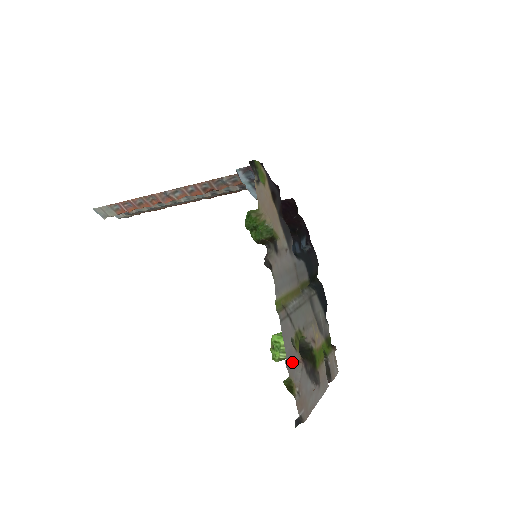
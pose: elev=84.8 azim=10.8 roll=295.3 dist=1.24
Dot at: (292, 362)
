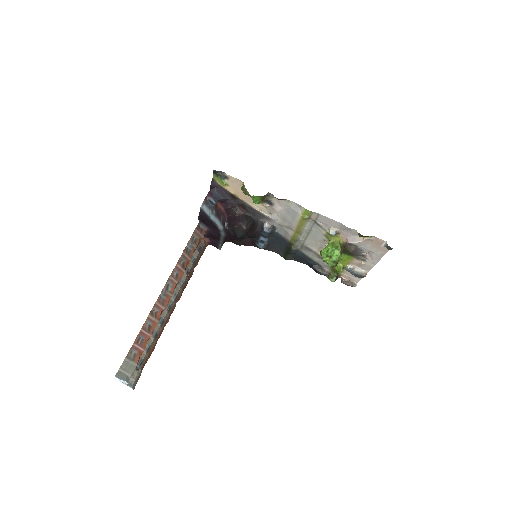
Dot at: (347, 231)
